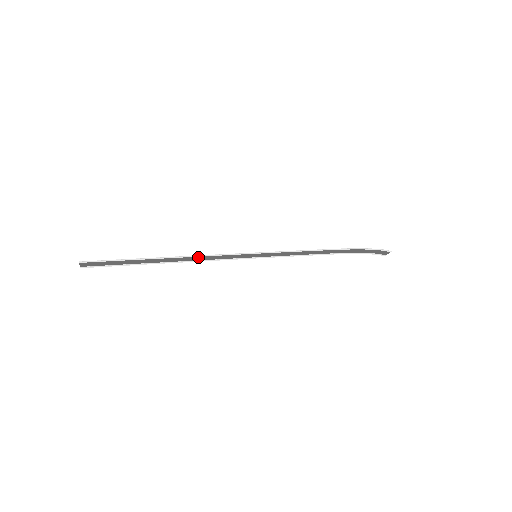
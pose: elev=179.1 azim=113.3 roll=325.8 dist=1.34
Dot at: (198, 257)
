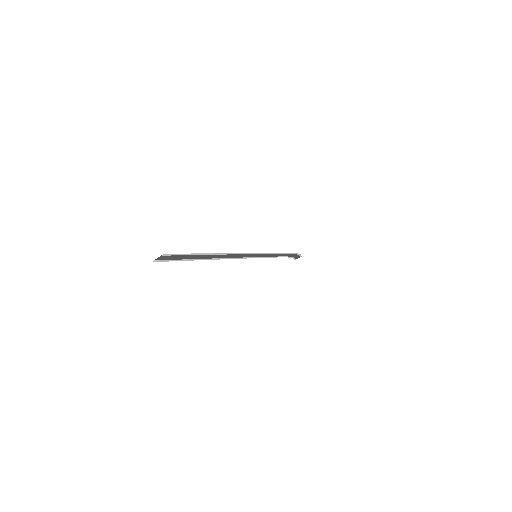
Dot at: (231, 255)
